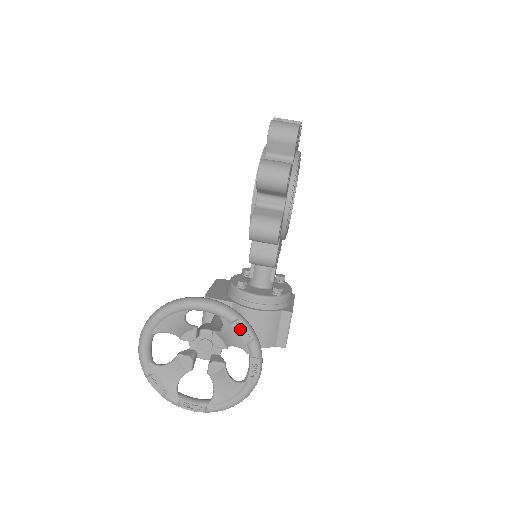
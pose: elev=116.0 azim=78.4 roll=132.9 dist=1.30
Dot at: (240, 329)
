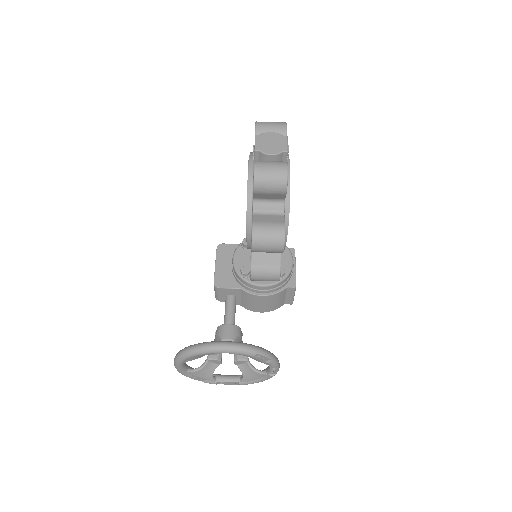
Dot at: (258, 357)
